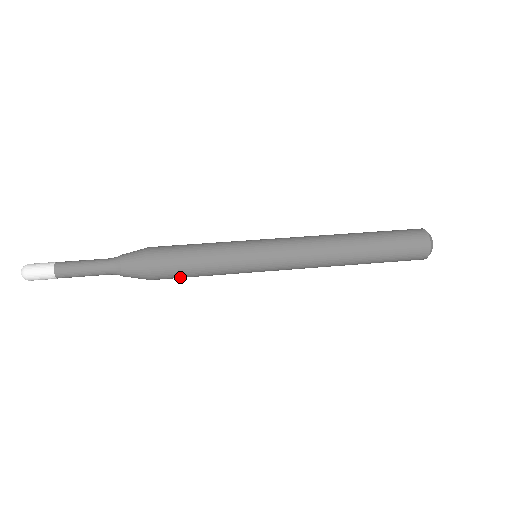
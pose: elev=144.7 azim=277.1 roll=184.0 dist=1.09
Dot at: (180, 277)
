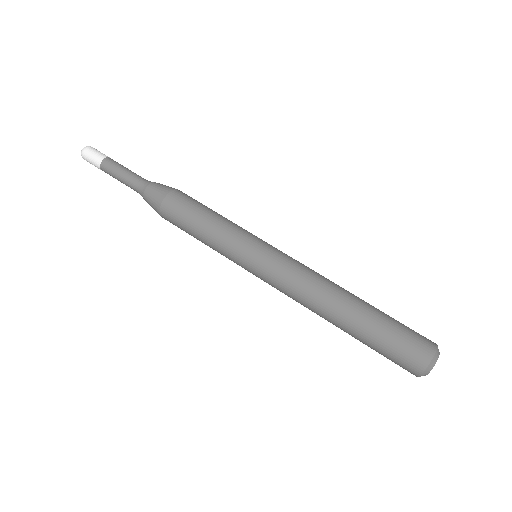
Dot at: occluded
